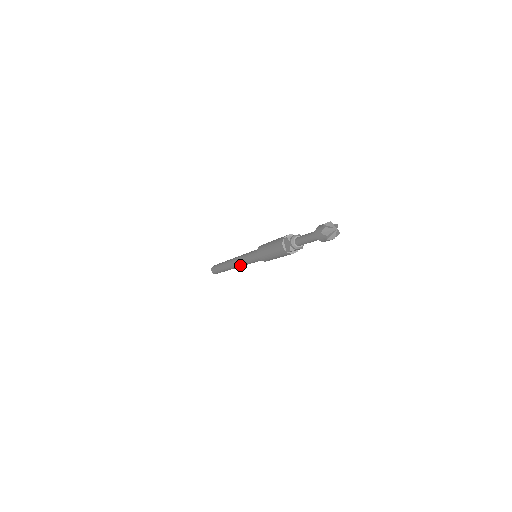
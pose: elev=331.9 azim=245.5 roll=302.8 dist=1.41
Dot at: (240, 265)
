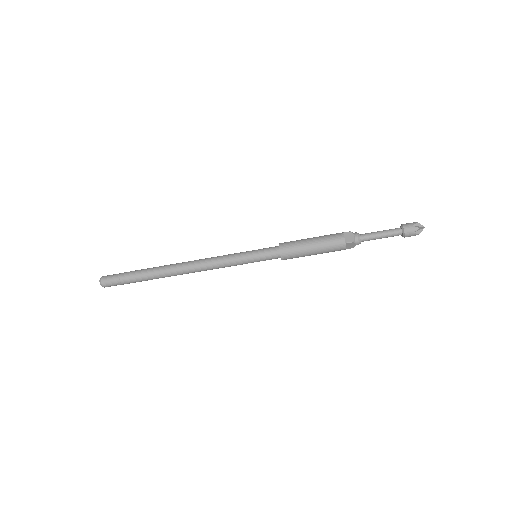
Dot at: (212, 265)
